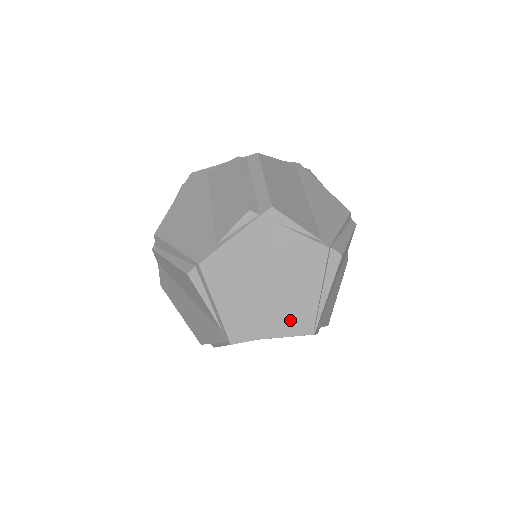
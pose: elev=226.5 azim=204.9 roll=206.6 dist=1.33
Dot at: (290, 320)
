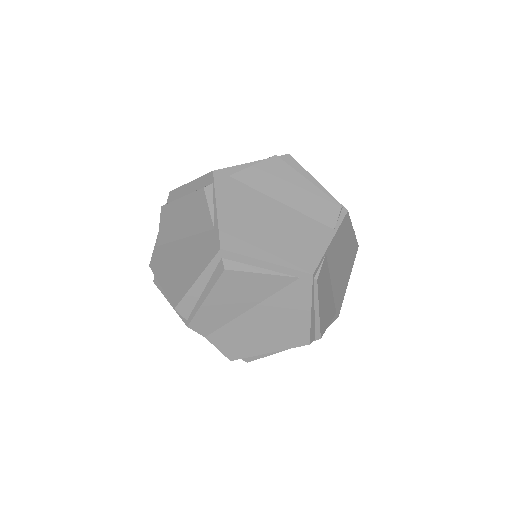
Dot at: (322, 219)
